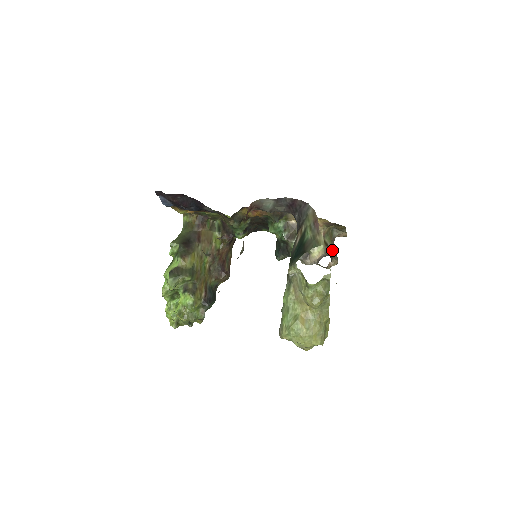
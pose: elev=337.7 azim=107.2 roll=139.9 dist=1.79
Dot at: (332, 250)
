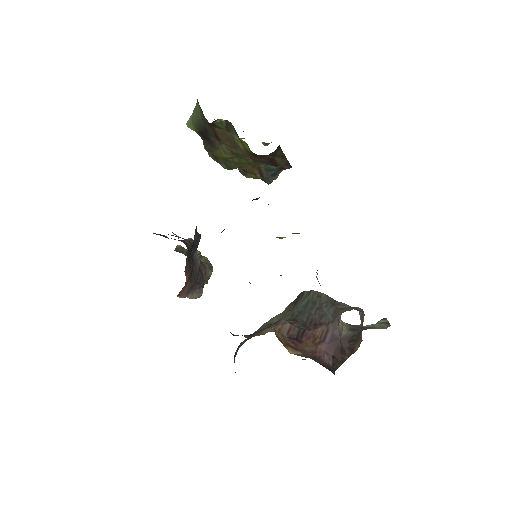
Dot at: (369, 325)
